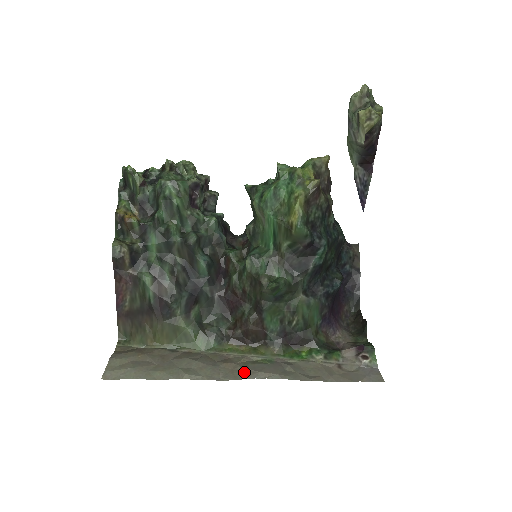
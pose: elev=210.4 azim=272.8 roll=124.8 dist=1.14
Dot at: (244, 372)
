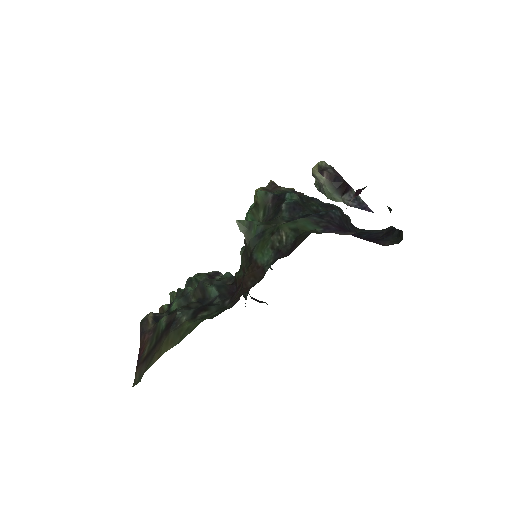
Dot at: occluded
